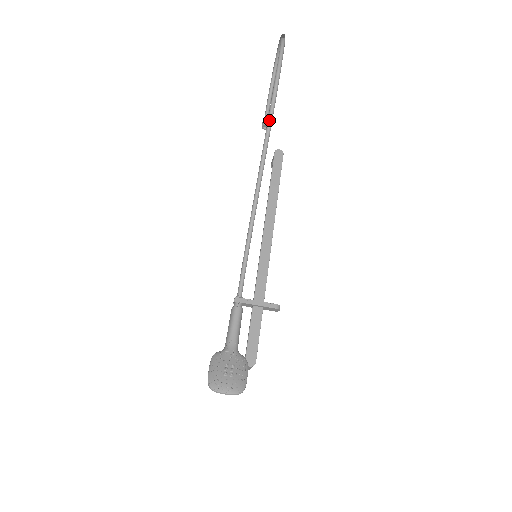
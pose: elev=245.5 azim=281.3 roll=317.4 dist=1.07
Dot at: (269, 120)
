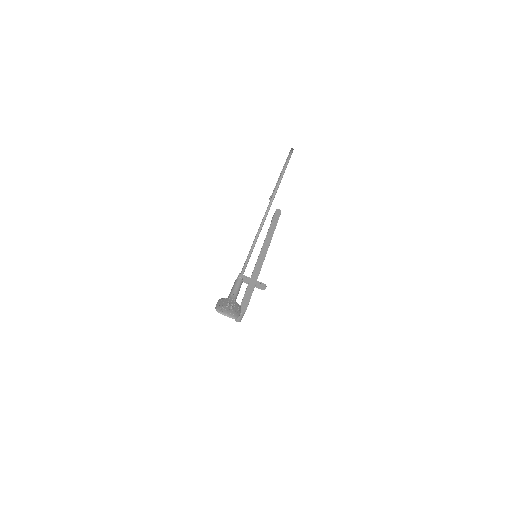
Dot at: (277, 185)
